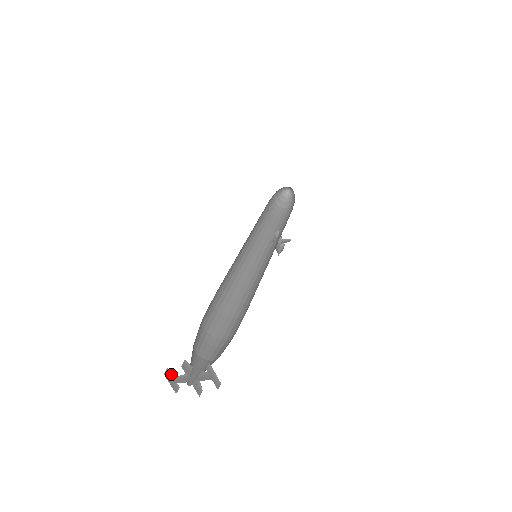
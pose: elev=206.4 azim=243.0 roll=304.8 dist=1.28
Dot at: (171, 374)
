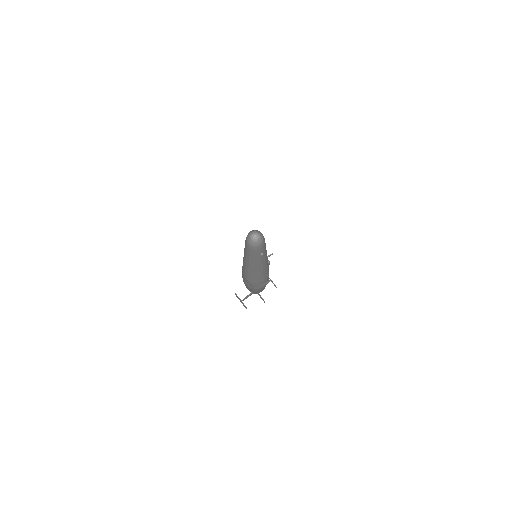
Dot at: (239, 298)
